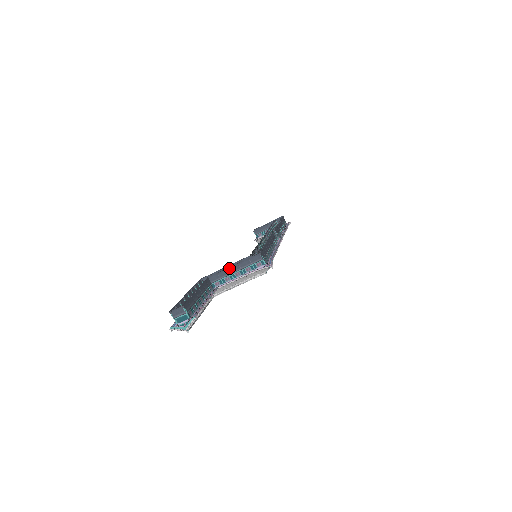
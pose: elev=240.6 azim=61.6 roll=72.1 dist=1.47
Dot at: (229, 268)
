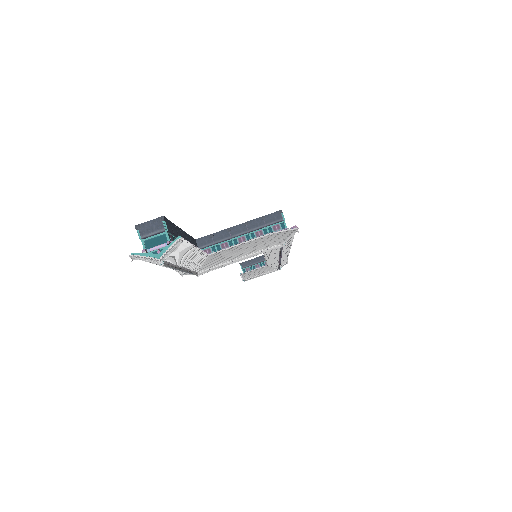
Dot at: (230, 228)
